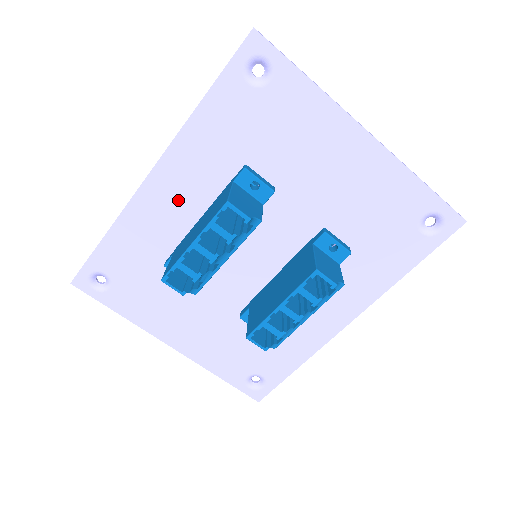
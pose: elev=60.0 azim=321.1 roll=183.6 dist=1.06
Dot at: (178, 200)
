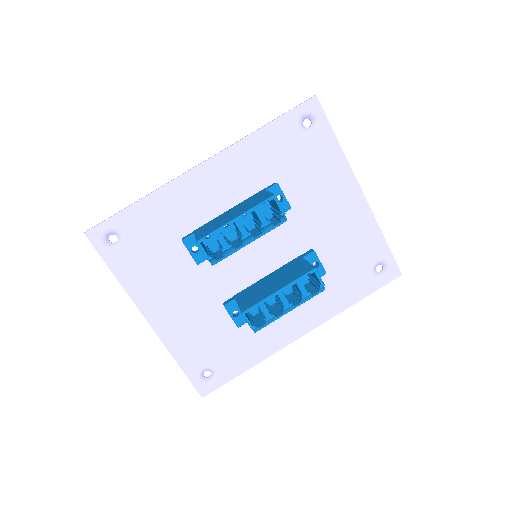
Dot at: (215, 191)
